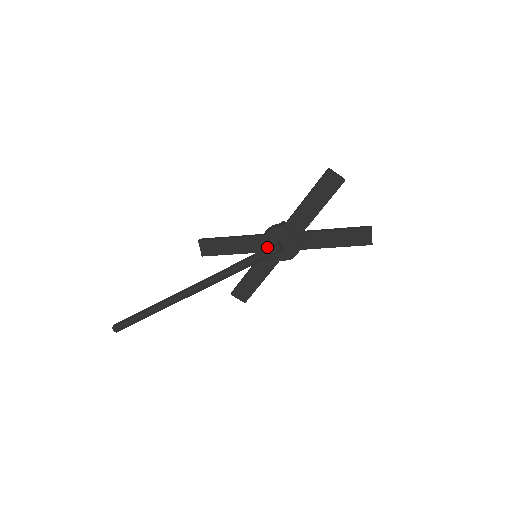
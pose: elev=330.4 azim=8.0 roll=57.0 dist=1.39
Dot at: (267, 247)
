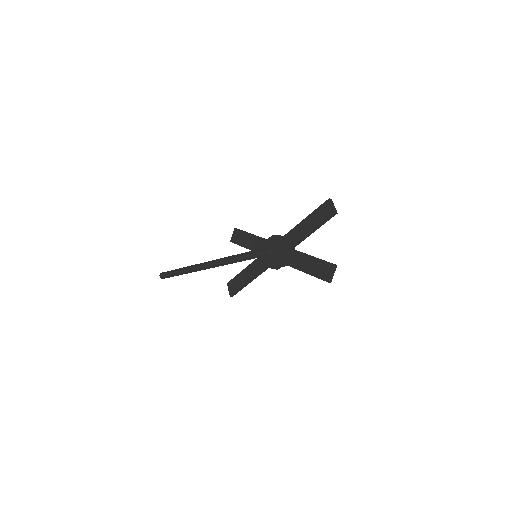
Dot at: occluded
